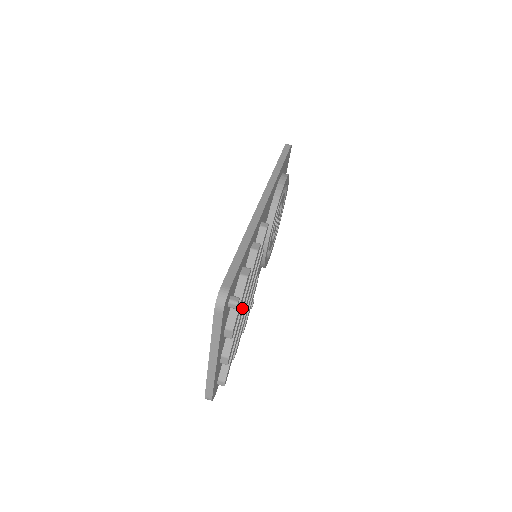
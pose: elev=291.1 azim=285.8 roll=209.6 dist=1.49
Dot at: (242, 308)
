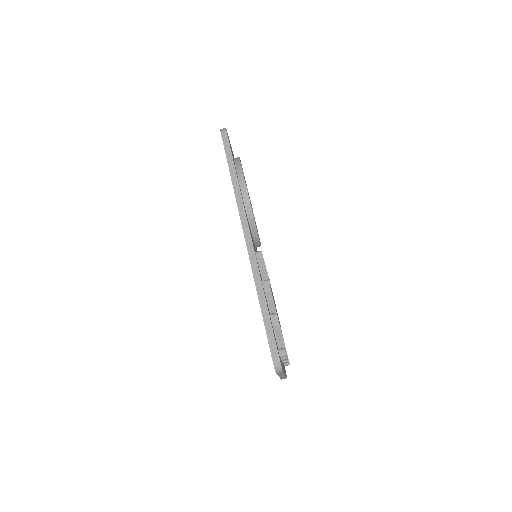
Dot at: occluded
